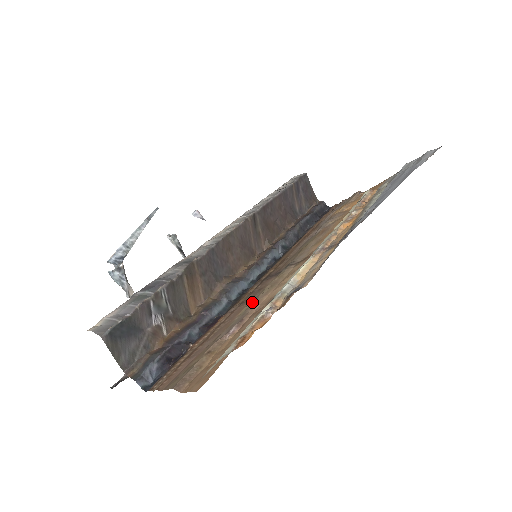
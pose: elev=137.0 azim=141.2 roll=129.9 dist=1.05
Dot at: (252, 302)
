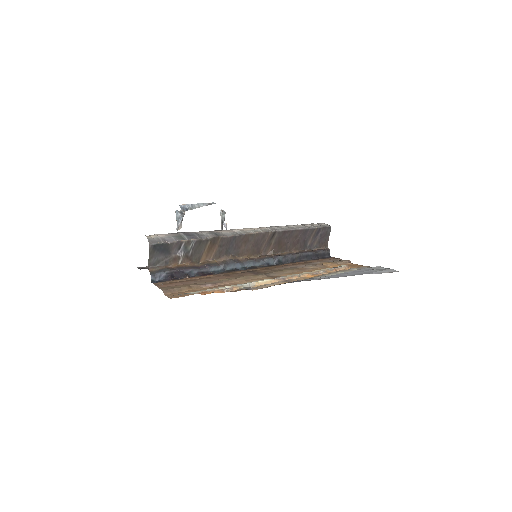
Dot at: occluded
